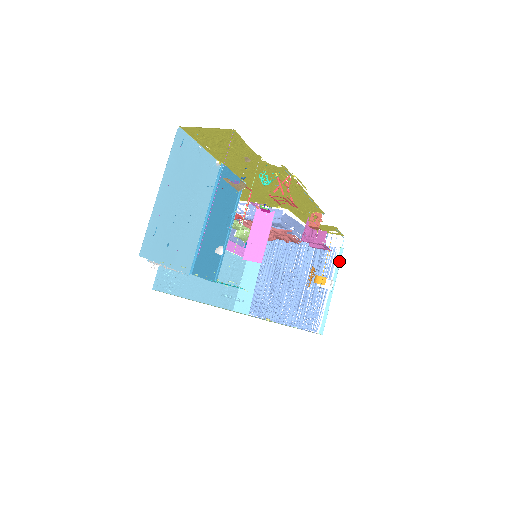
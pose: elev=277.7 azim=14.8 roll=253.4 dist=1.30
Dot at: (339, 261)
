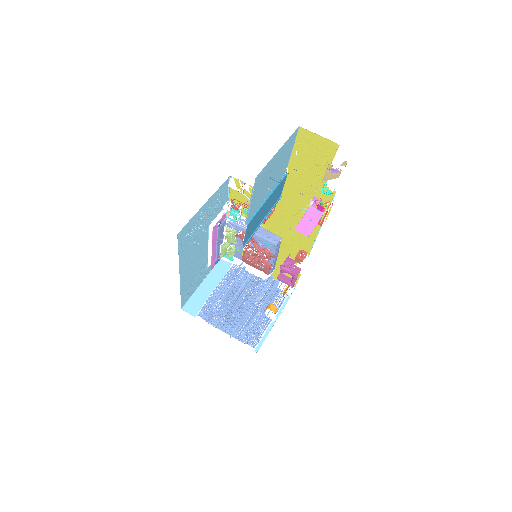
Dot at: (285, 304)
